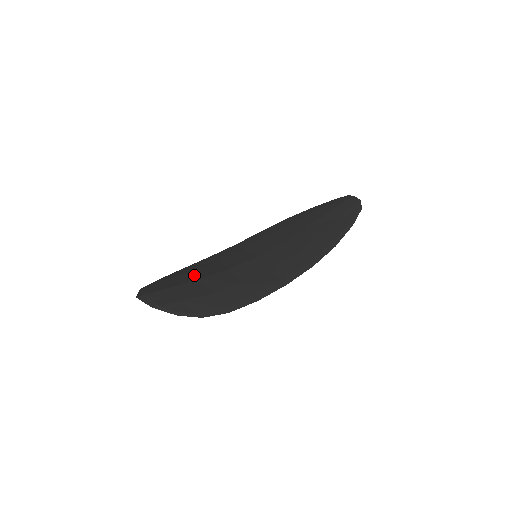
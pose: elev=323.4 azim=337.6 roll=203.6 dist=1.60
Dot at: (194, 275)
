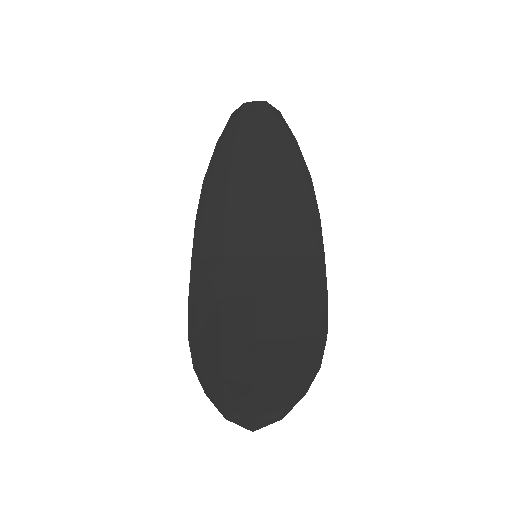
Dot at: (237, 340)
